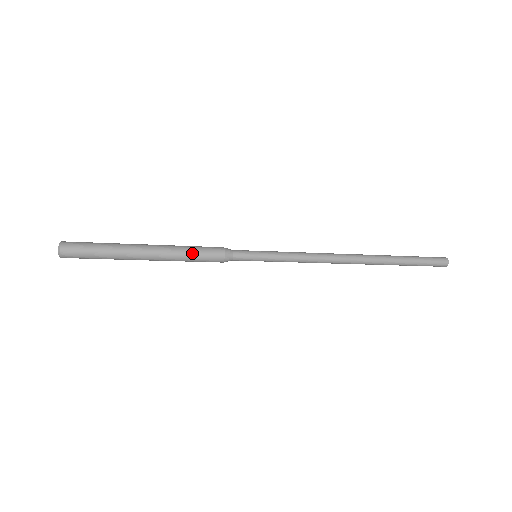
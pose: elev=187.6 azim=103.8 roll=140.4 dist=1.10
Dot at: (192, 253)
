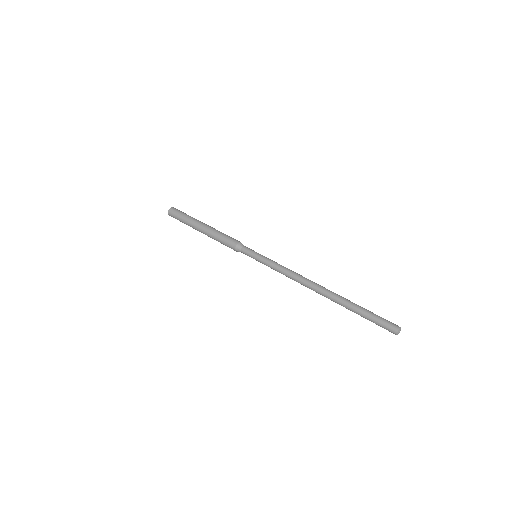
Dot at: (220, 241)
